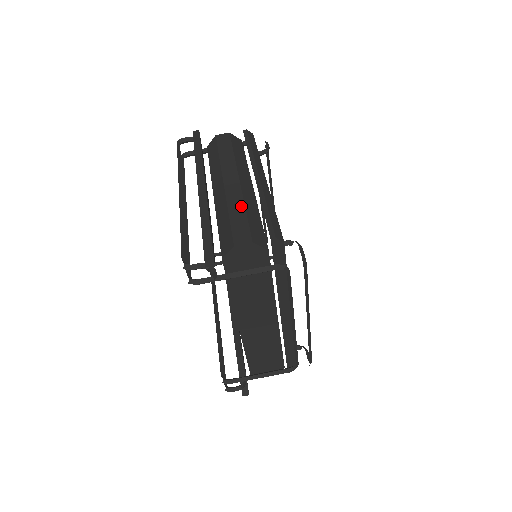
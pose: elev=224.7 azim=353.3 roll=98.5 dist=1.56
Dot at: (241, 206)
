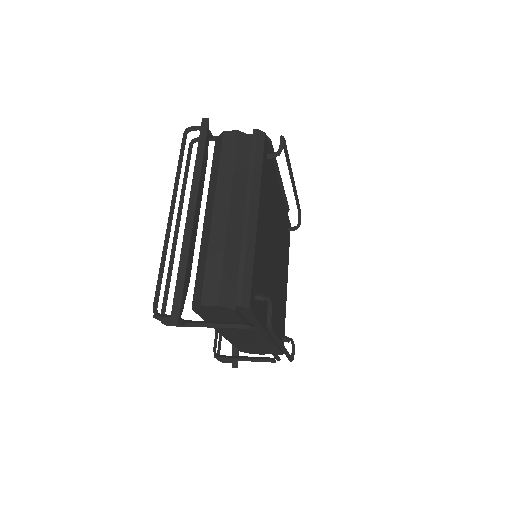
Dot at: (220, 252)
